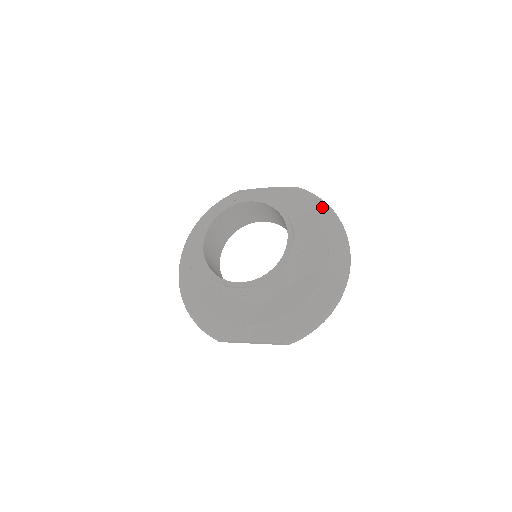
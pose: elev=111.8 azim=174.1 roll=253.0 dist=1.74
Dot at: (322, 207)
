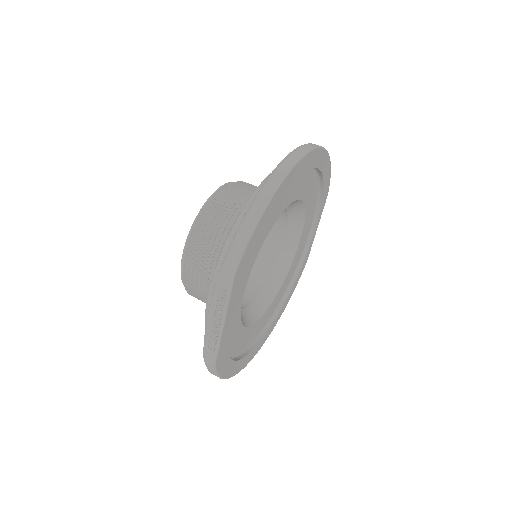
Dot at: occluded
